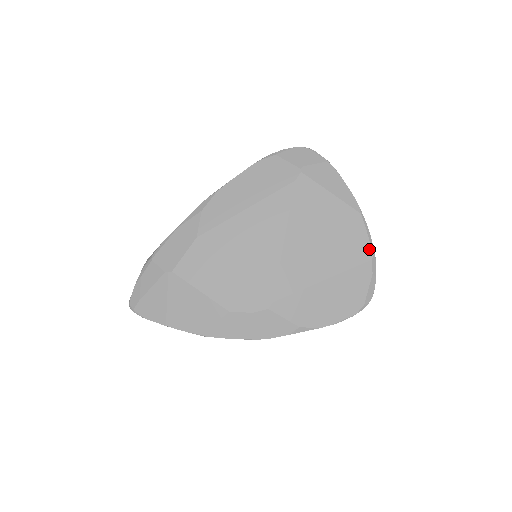
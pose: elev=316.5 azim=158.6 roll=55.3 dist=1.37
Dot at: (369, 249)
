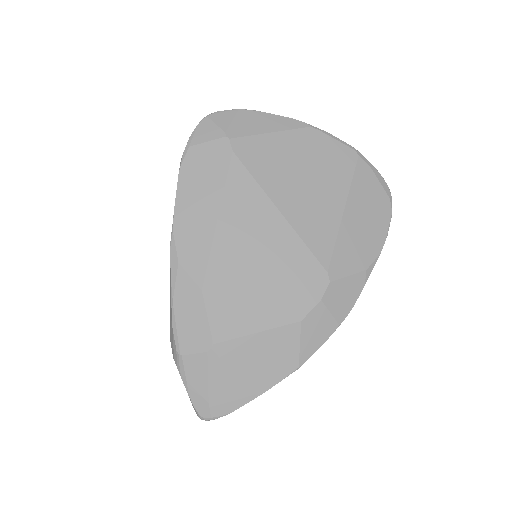
Dot at: (348, 149)
